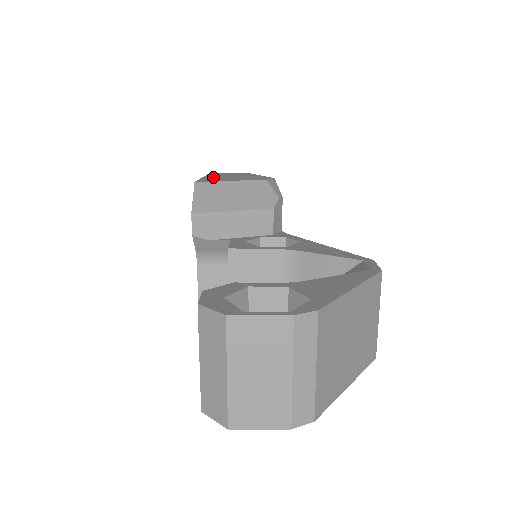
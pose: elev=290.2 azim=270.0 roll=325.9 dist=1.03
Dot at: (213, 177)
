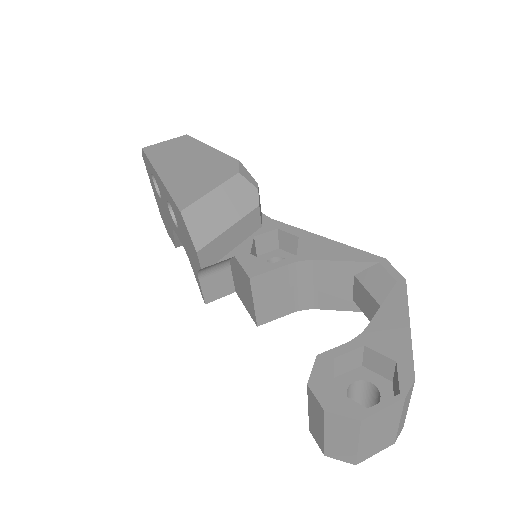
Dot at: (172, 175)
